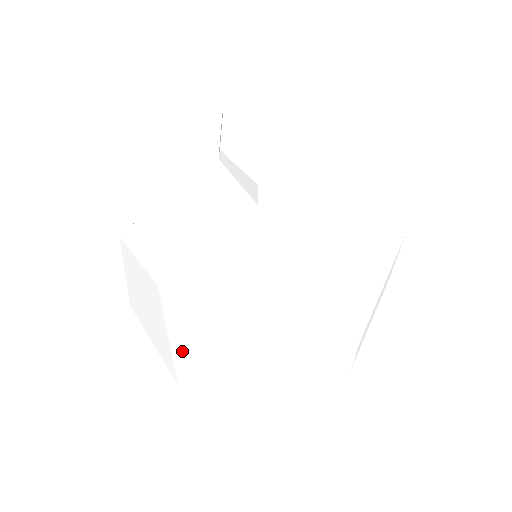
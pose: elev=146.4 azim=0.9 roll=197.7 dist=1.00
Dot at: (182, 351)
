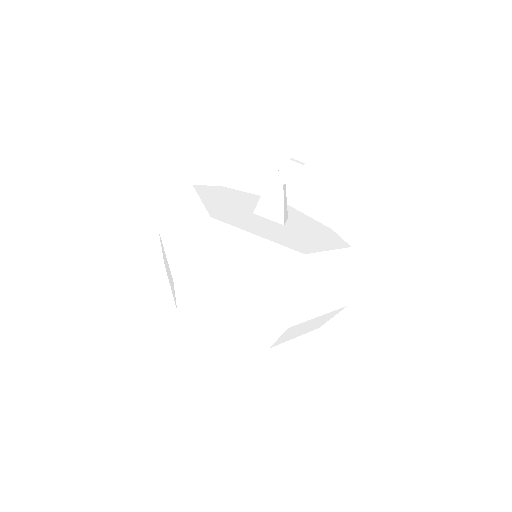
Dot at: (193, 262)
